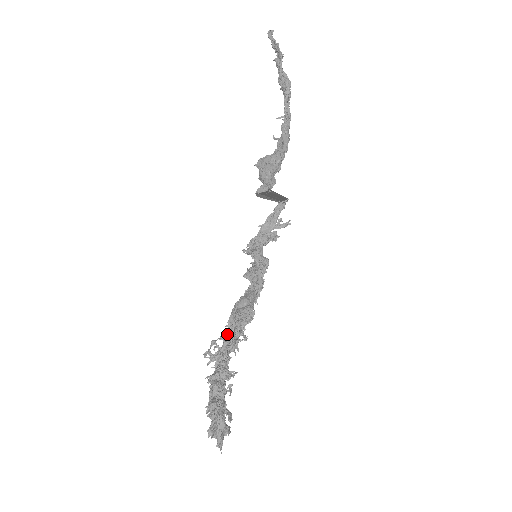
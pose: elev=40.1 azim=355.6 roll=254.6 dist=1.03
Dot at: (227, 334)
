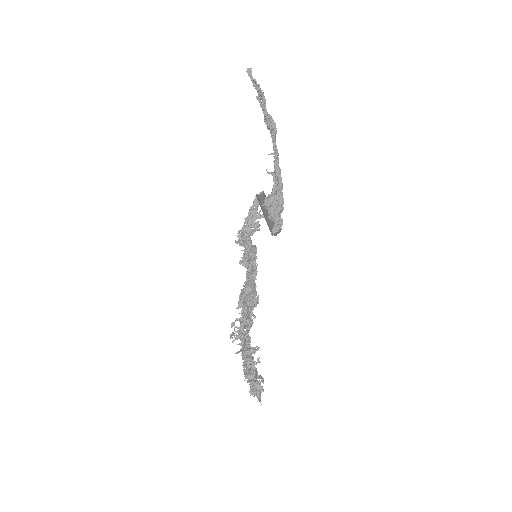
Dot at: (242, 317)
